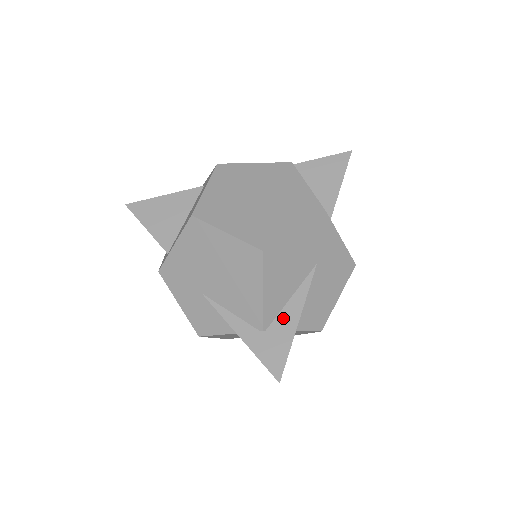
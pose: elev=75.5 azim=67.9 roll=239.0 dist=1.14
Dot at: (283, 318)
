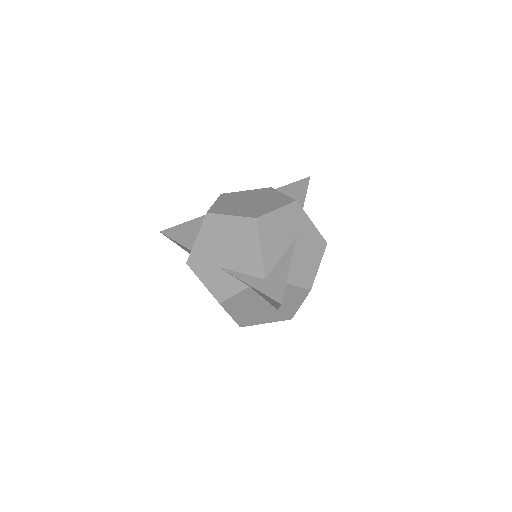
Dot at: (278, 268)
